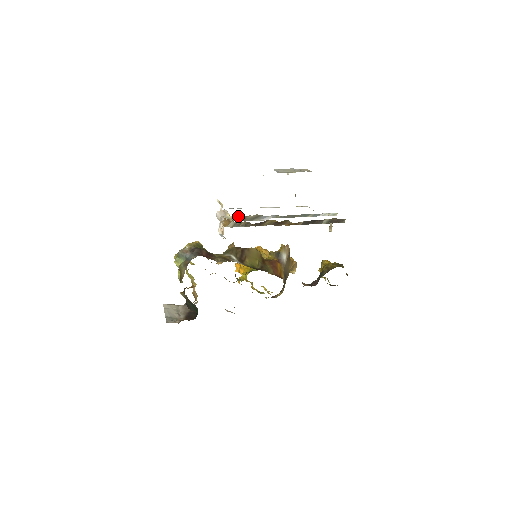
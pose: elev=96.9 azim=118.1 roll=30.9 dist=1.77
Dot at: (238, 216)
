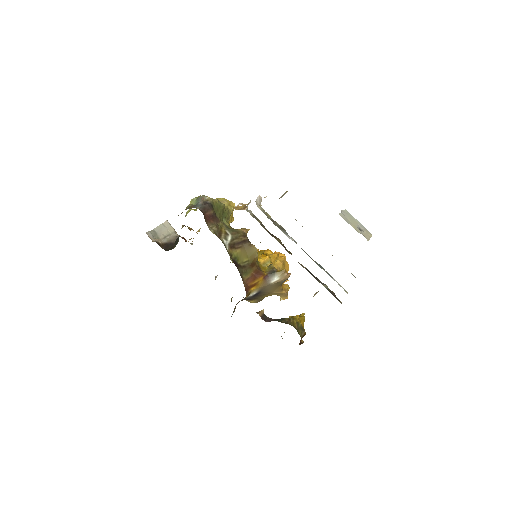
Dot at: (268, 214)
